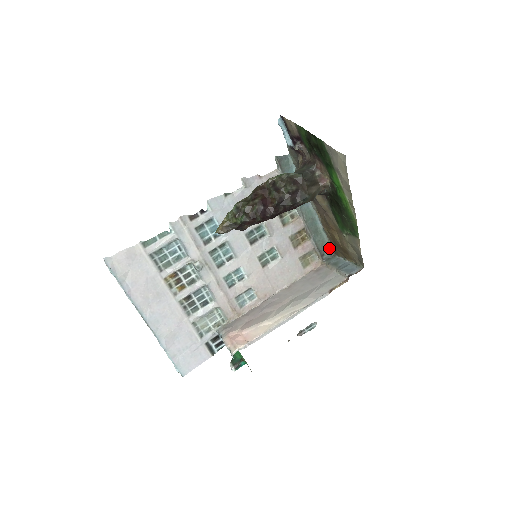
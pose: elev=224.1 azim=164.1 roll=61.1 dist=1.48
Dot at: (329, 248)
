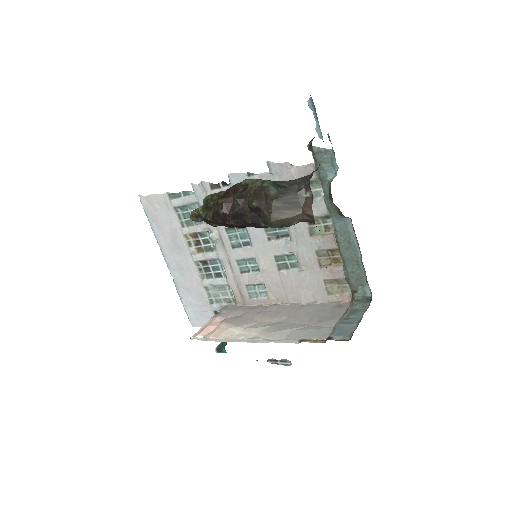
Dot at: (367, 287)
